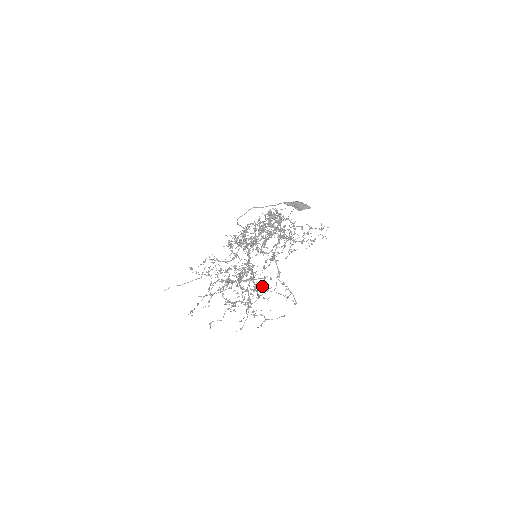
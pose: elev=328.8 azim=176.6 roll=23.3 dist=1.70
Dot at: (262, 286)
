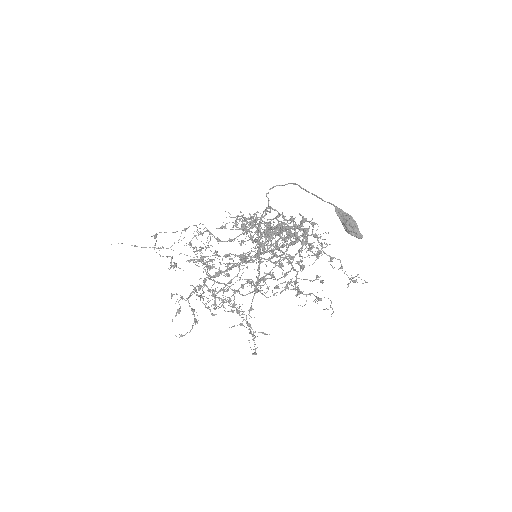
Dot at: (260, 285)
